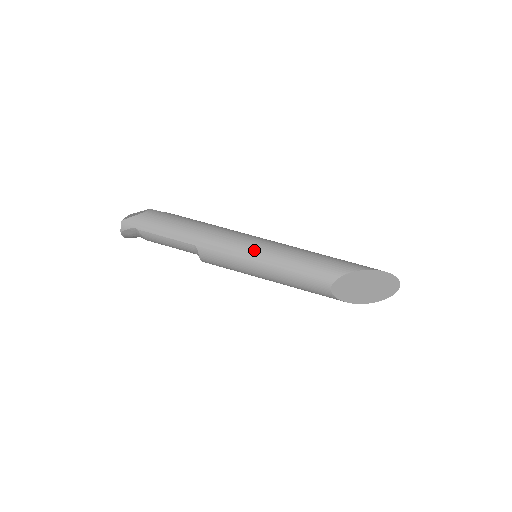
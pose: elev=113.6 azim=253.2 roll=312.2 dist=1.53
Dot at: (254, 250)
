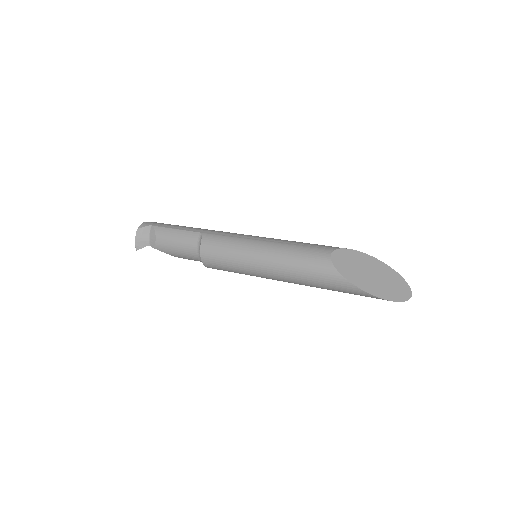
Dot at: (257, 236)
